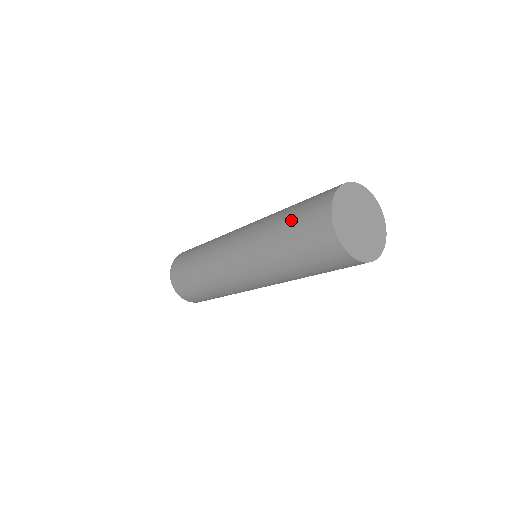
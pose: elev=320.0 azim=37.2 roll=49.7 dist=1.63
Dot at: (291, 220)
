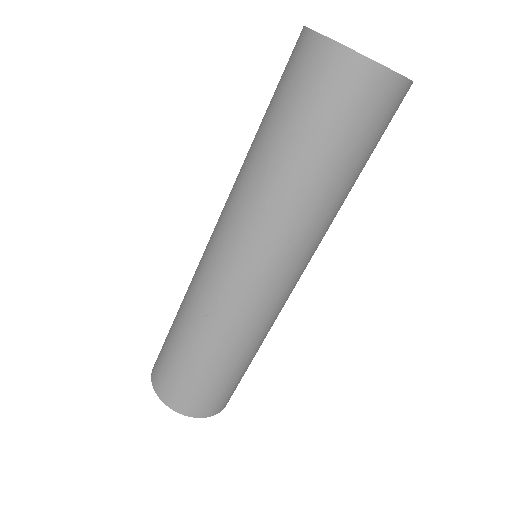
Dot at: (276, 118)
